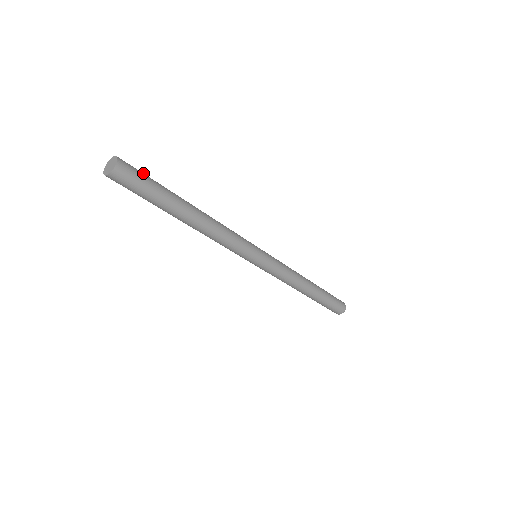
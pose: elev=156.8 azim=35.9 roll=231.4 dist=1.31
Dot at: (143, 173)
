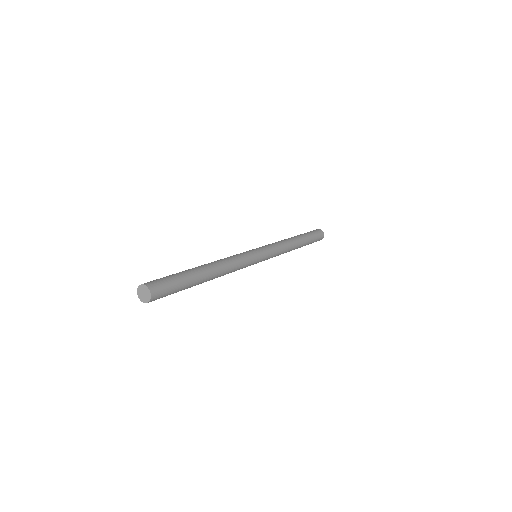
Dot at: (165, 278)
